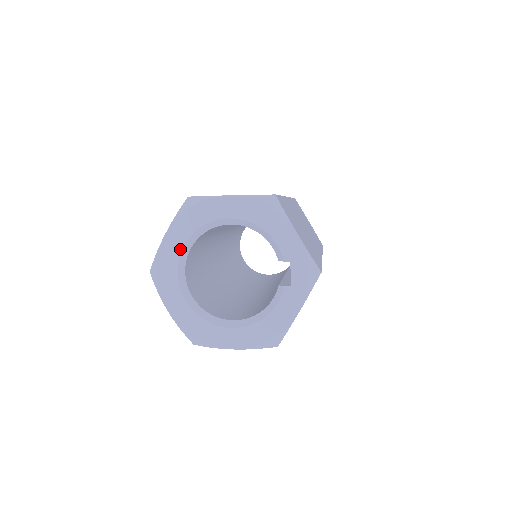
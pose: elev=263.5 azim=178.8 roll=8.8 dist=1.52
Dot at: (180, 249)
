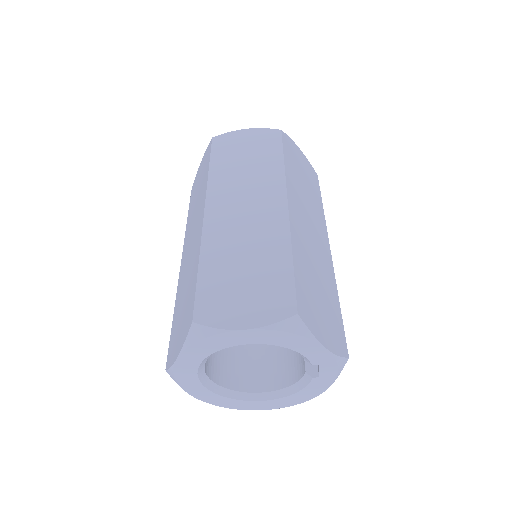
Dot at: (197, 366)
